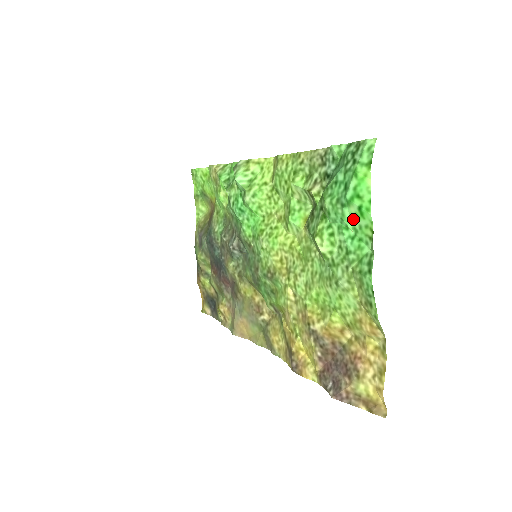
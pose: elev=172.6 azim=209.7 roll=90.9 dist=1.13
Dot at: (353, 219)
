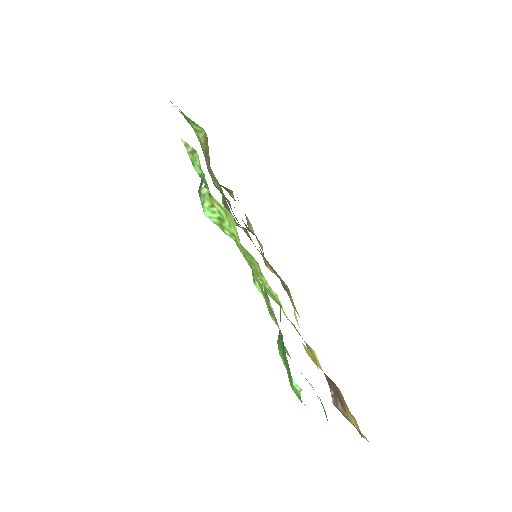
Dot at: occluded
